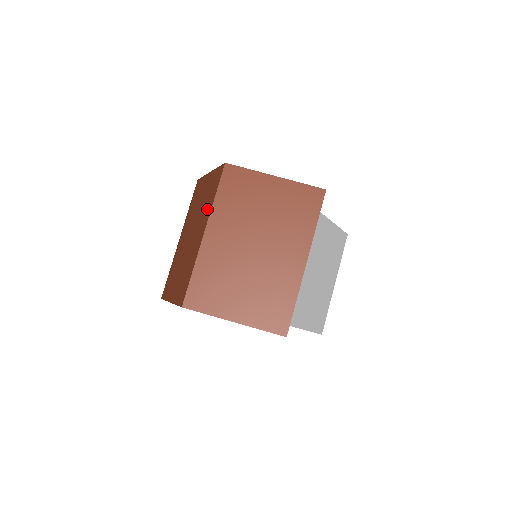
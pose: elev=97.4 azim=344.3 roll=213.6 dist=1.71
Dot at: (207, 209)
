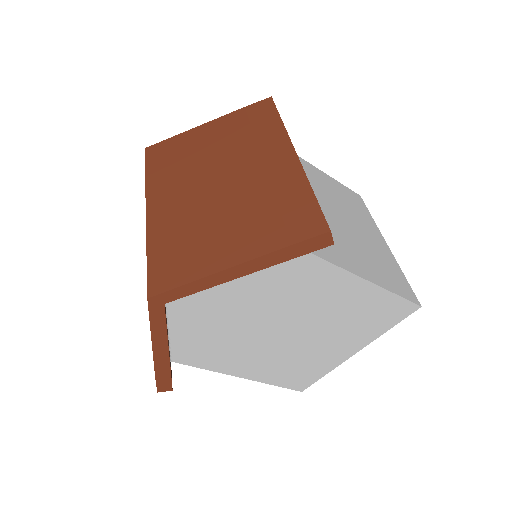
Dot at: occluded
